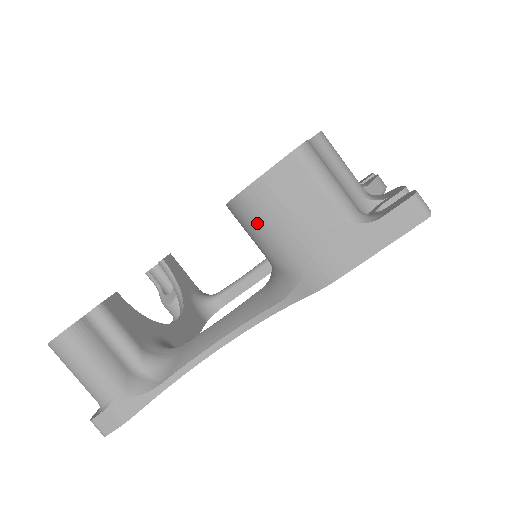
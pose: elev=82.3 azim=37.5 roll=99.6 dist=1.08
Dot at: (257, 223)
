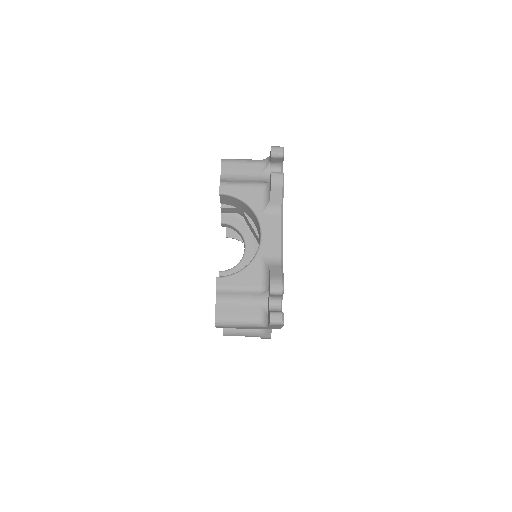
Dot at: occluded
